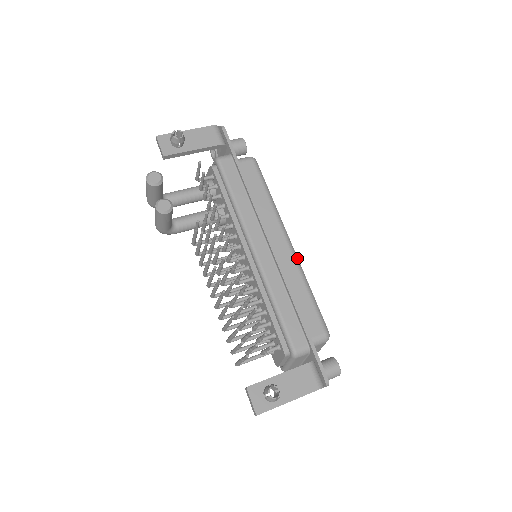
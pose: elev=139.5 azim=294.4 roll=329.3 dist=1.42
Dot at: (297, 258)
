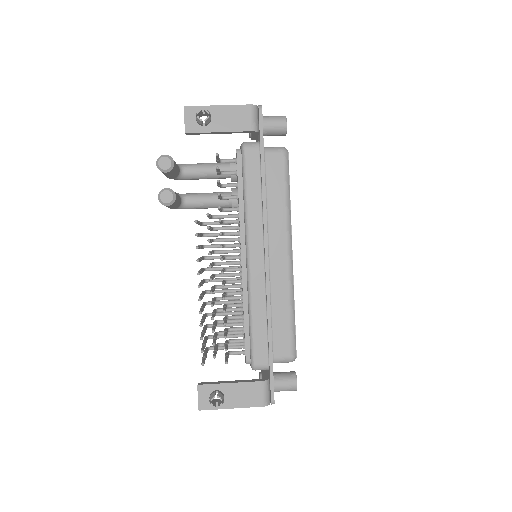
Dot at: (292, 275)
